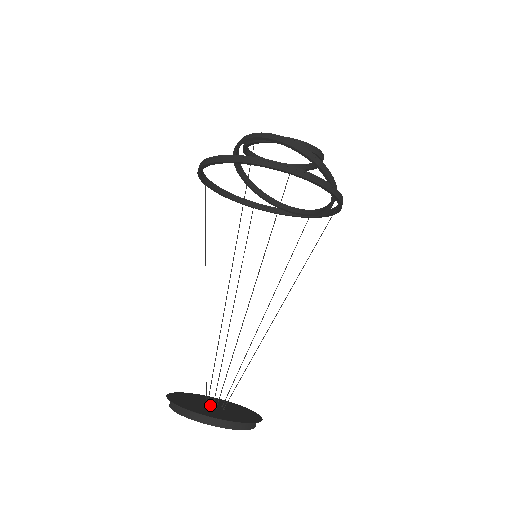
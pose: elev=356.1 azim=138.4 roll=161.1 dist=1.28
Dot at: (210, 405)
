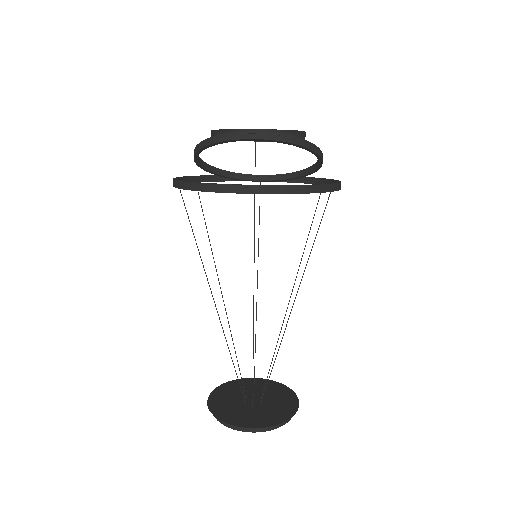
Dot at: (250, 402)
